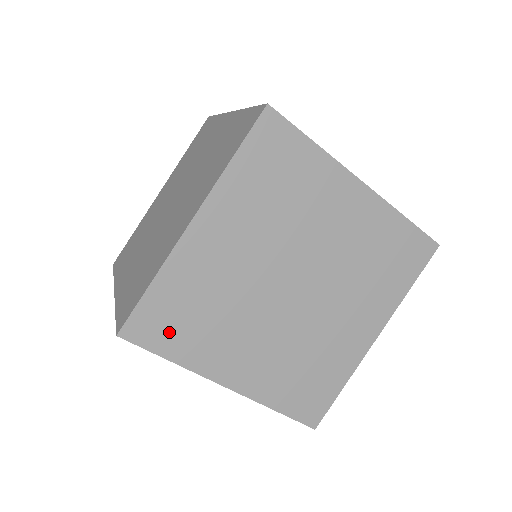
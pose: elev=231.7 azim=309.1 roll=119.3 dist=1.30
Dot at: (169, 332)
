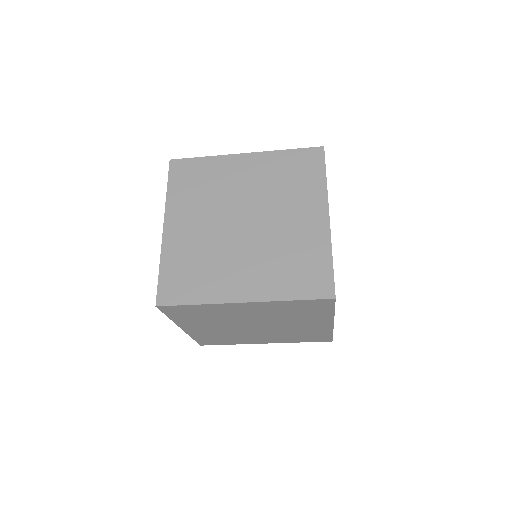
Dot at: (218, 342)
